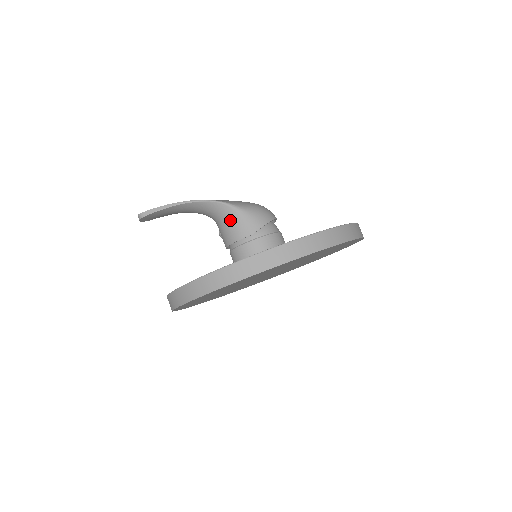
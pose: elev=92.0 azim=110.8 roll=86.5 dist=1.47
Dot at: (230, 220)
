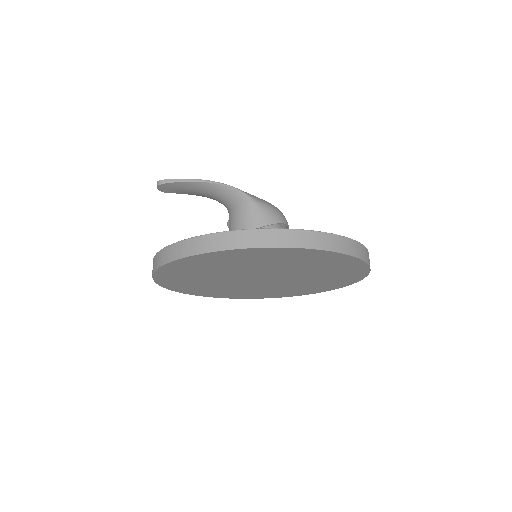
Dot at: (241, 209)
